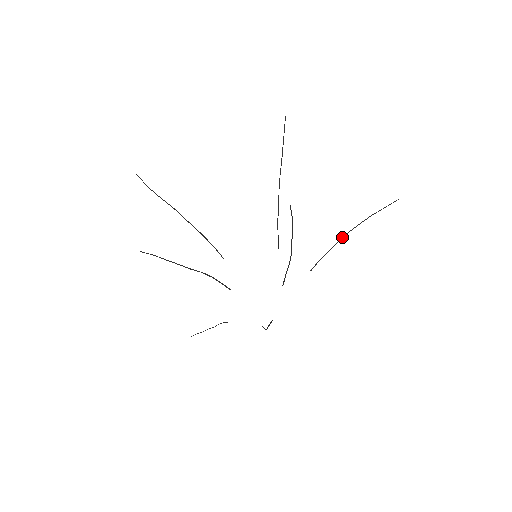
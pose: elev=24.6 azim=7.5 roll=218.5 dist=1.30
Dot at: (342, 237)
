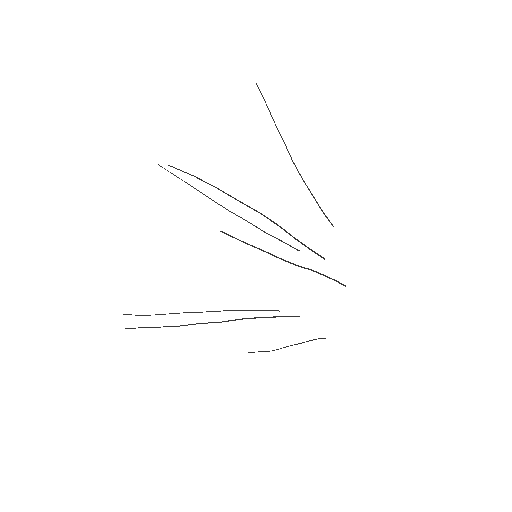
Dot at: (296, 168)
